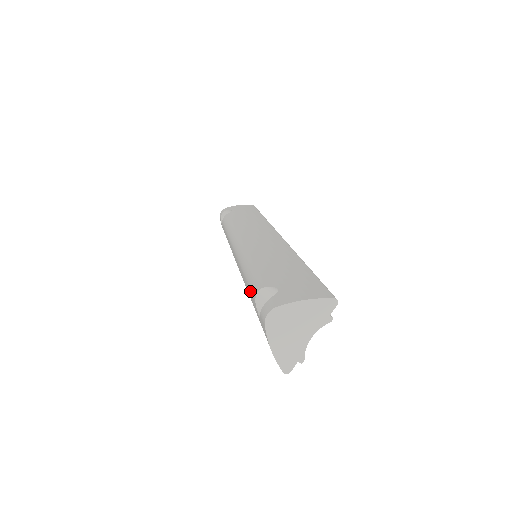
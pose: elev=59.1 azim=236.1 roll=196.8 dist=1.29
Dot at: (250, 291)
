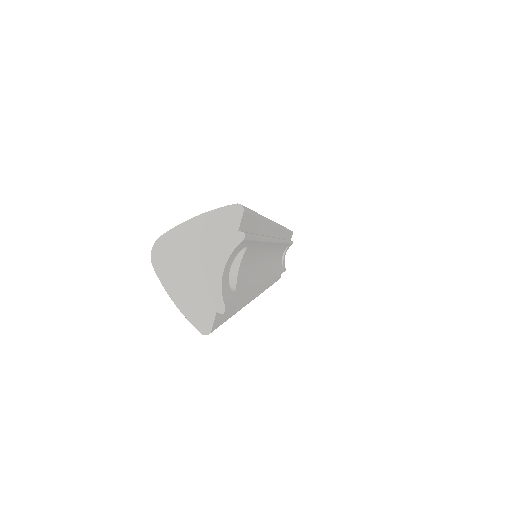
Dot at: occluded
